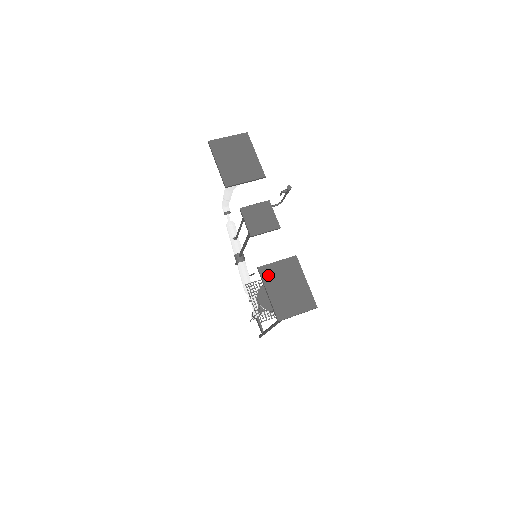
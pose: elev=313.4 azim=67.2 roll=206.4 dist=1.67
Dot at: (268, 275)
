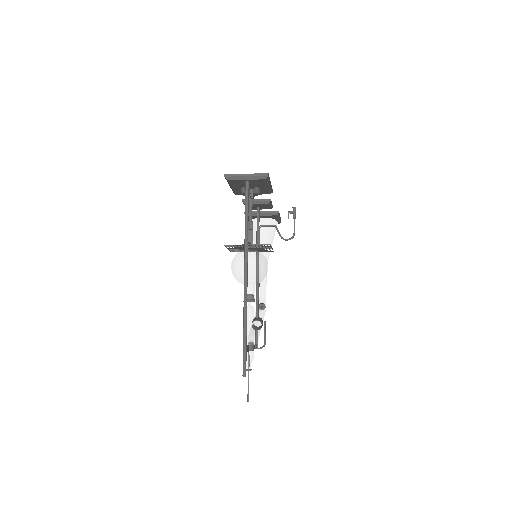
Dot at: occluded
